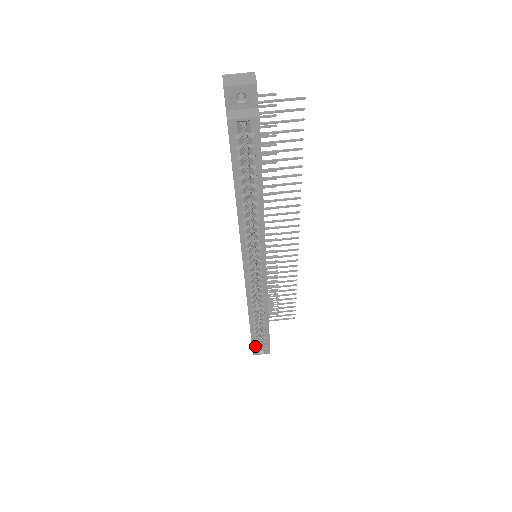
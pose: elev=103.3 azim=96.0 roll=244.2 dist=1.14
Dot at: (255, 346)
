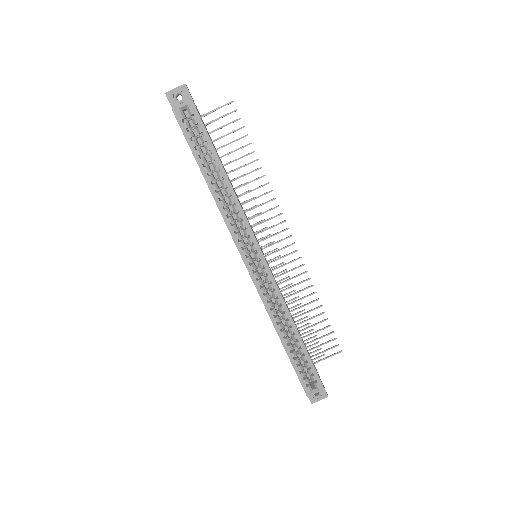
Dot at: (302, 379)
